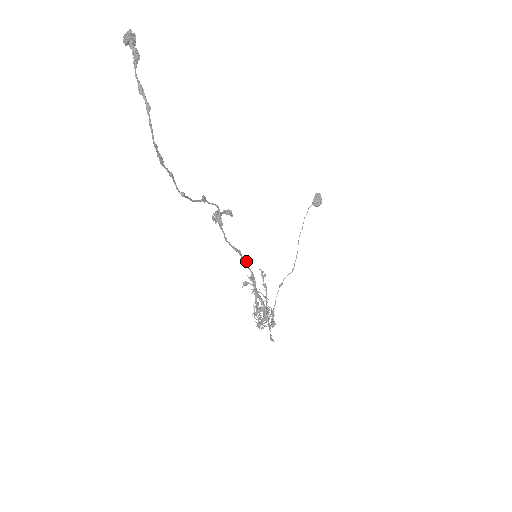
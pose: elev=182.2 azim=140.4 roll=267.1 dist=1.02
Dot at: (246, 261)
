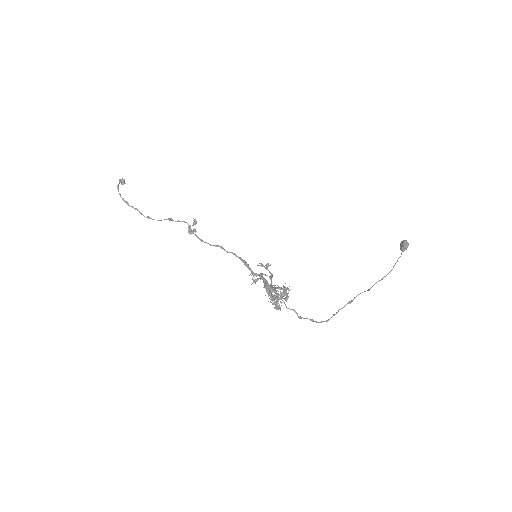
Dot at: (232, 253)
